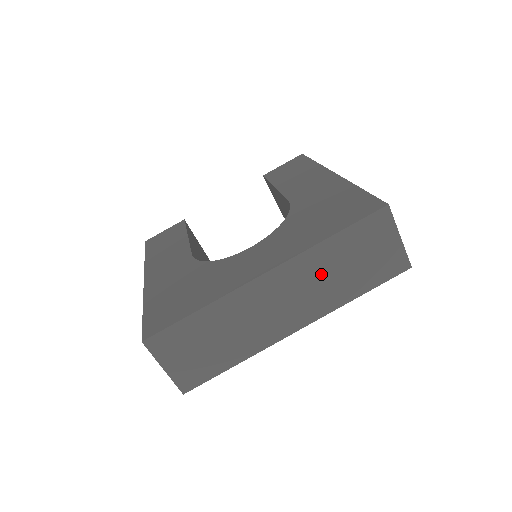
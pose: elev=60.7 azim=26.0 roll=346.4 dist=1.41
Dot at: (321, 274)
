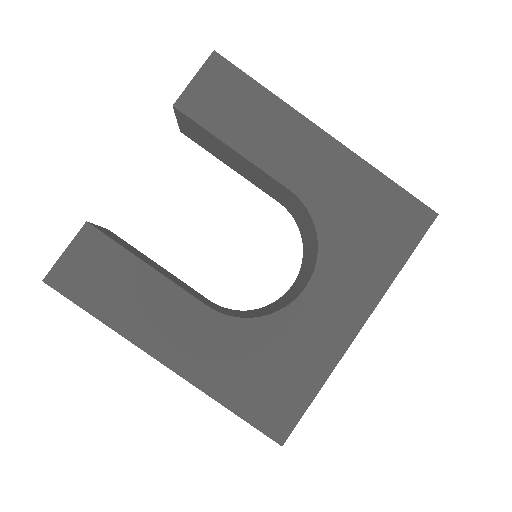
Dot at: occluded
